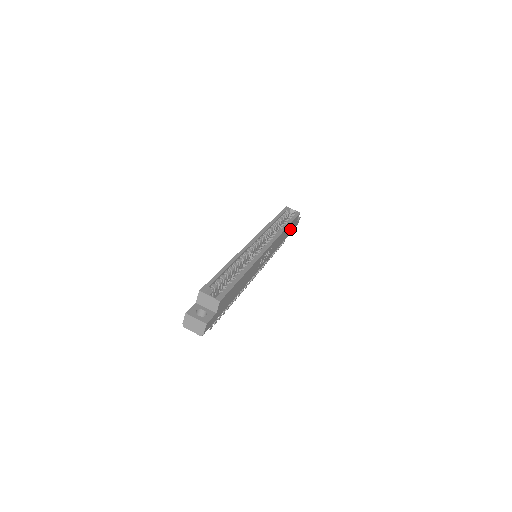
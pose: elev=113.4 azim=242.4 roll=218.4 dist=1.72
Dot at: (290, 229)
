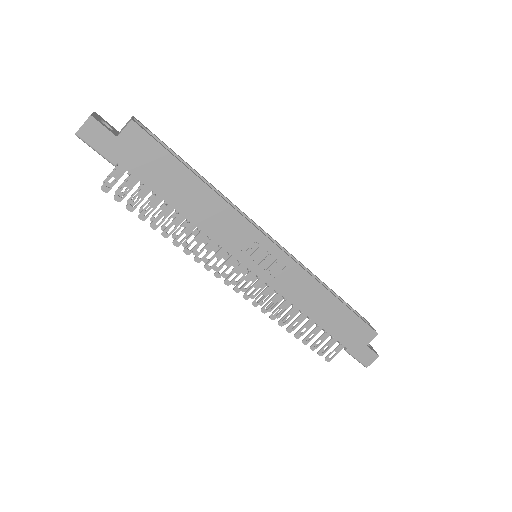
Dot at: (345, 330)
